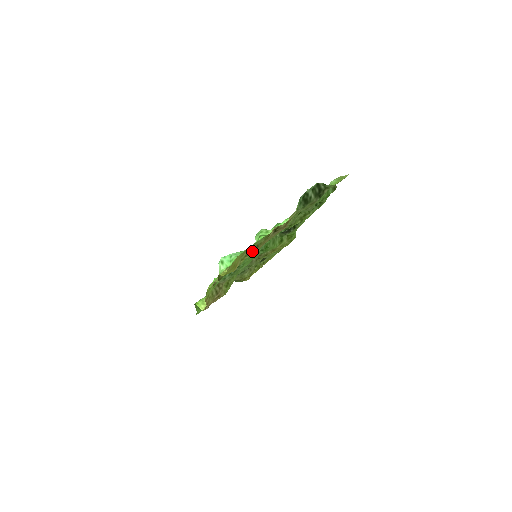
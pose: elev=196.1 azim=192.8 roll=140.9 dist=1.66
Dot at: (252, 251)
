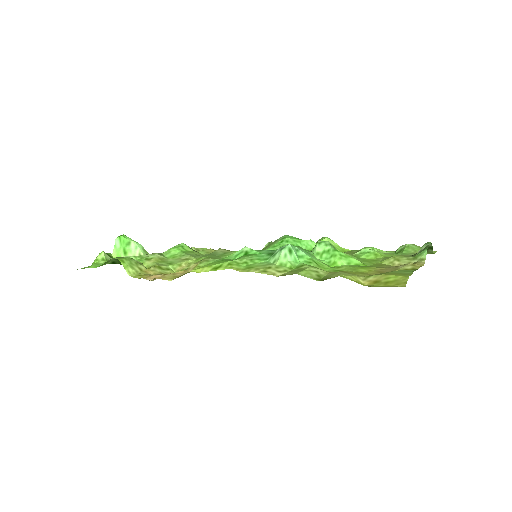
Dot at: occluded
